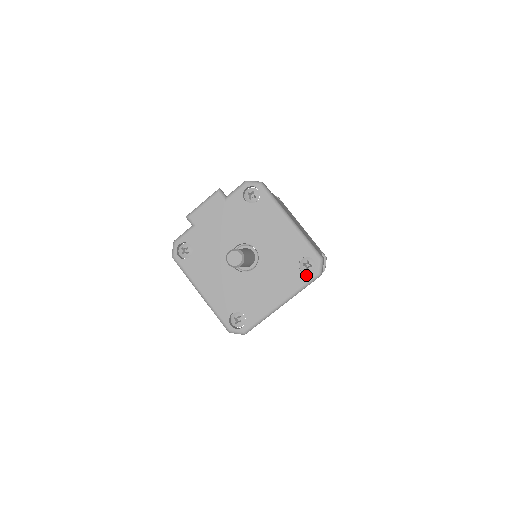
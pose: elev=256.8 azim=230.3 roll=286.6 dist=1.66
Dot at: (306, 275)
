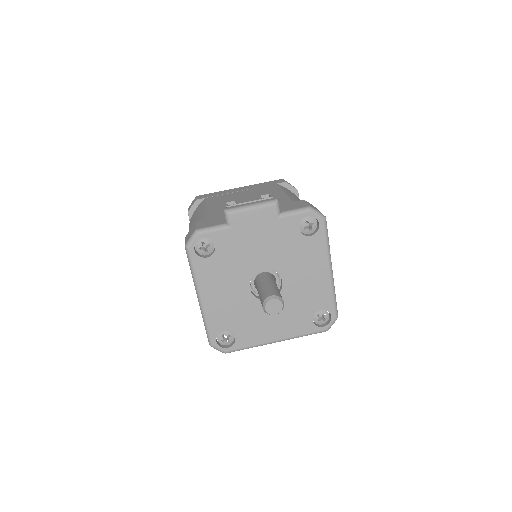
Dot at: (315, 327)
